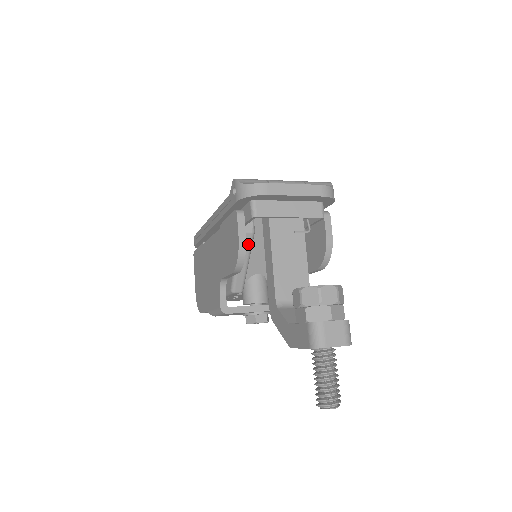
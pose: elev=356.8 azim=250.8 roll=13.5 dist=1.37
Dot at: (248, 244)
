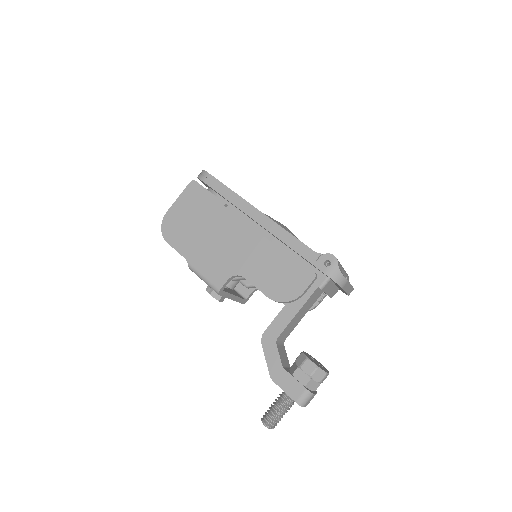
Dot at: occluded
